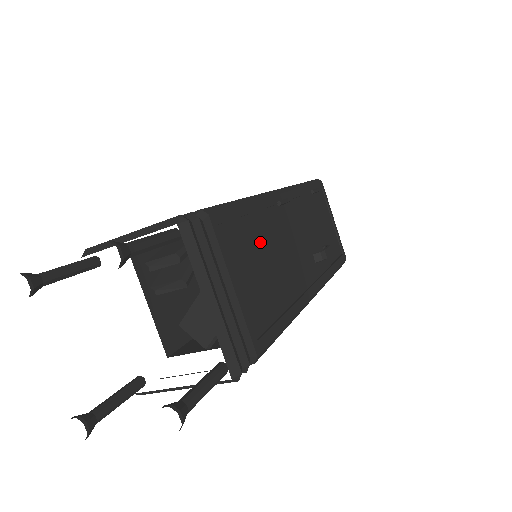
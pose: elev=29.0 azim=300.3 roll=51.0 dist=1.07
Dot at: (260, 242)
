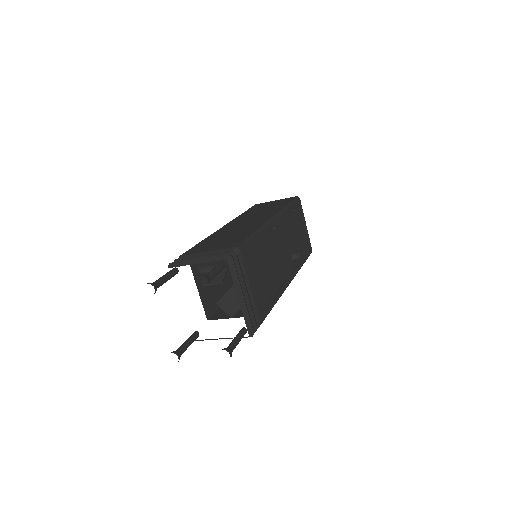
Dot at: (263, 257)
